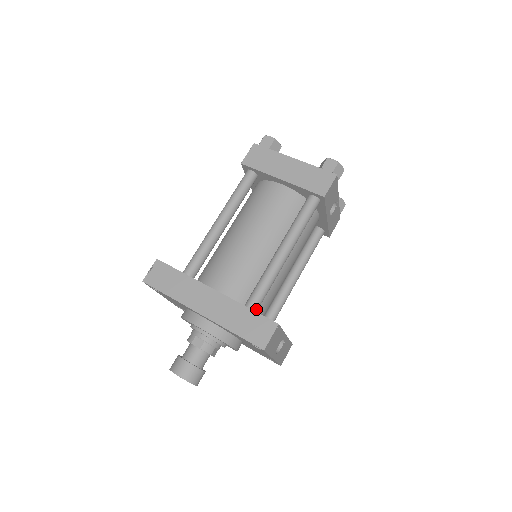
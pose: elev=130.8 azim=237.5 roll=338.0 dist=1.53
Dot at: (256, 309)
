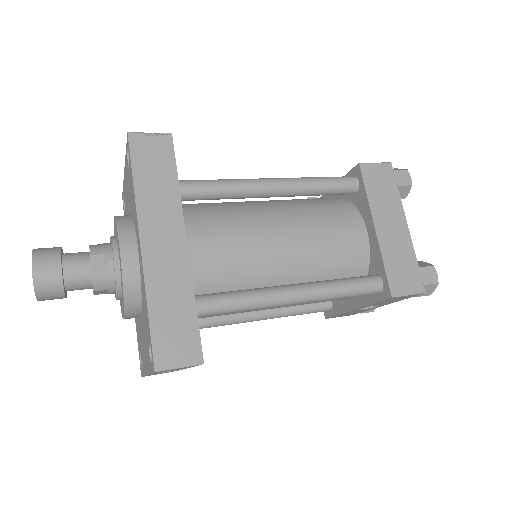
Dot at: (200, 315)
